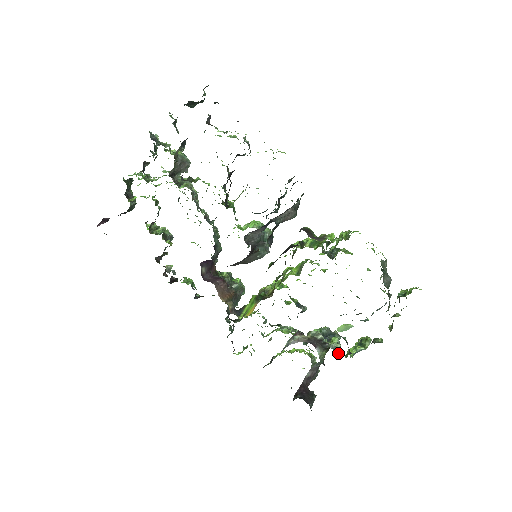
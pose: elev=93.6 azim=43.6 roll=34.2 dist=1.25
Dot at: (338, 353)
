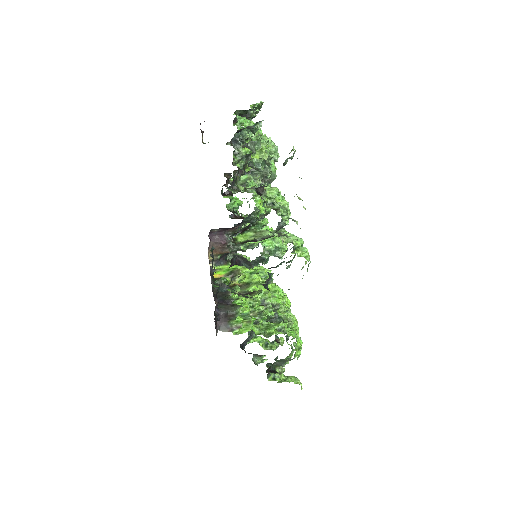
Dot at: occluded
